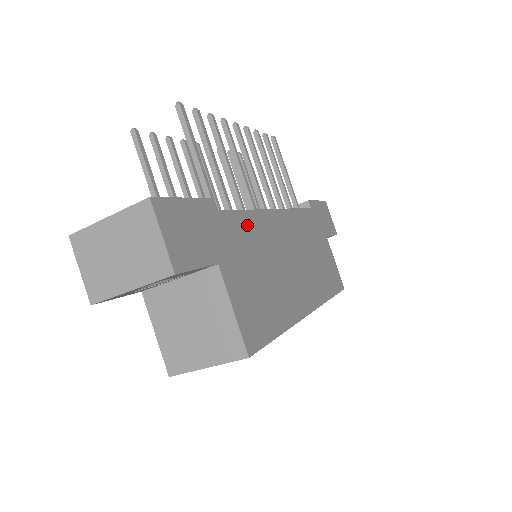
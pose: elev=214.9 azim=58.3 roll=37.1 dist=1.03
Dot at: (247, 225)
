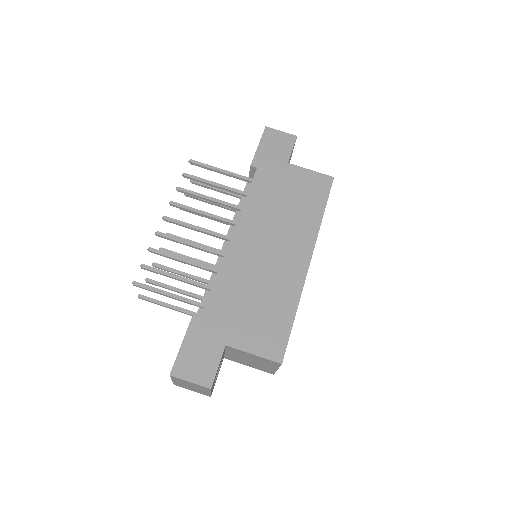
Dot at: (223, 289)
